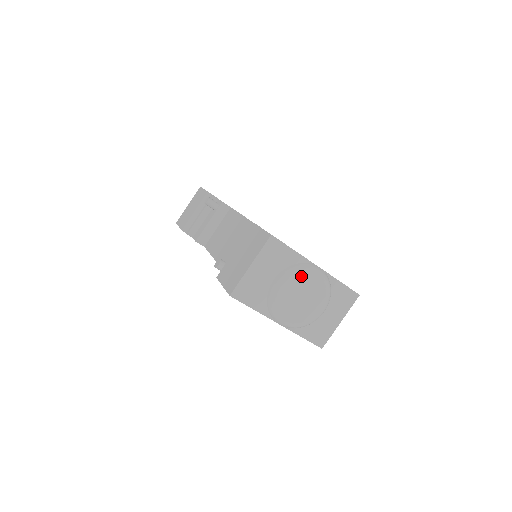
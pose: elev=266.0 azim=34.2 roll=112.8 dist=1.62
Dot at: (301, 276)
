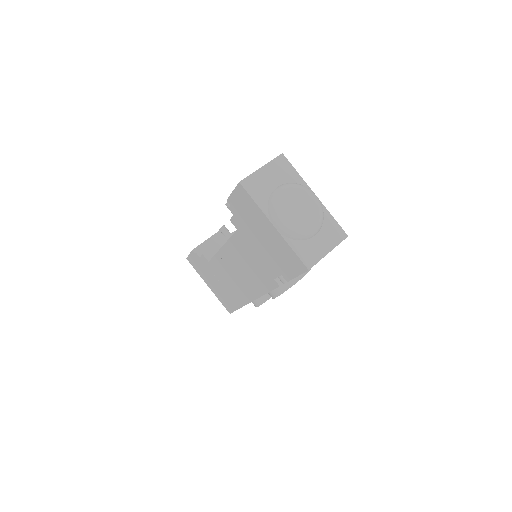
Dot at: (300, 191)
